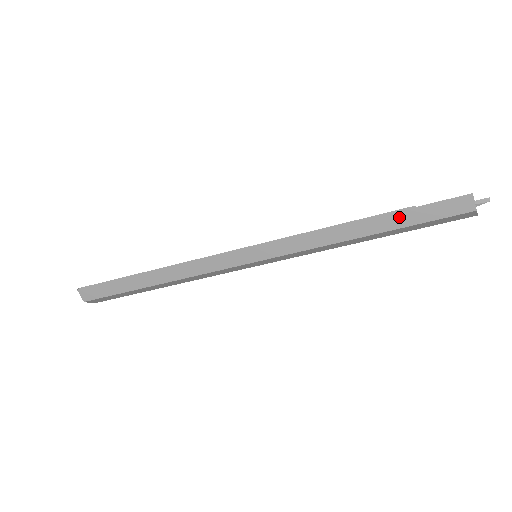
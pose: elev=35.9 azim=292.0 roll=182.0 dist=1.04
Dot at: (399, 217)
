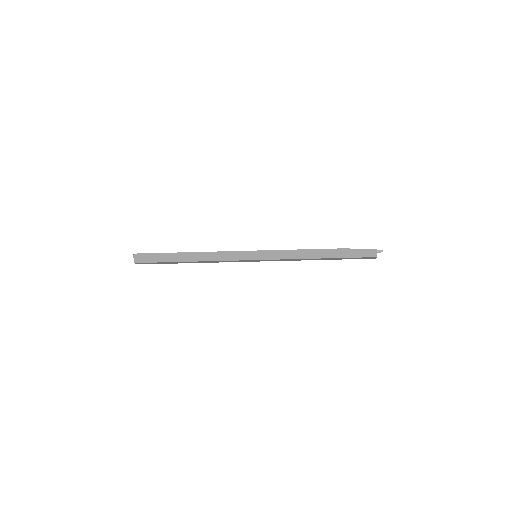
Dot at: (340, 252)
